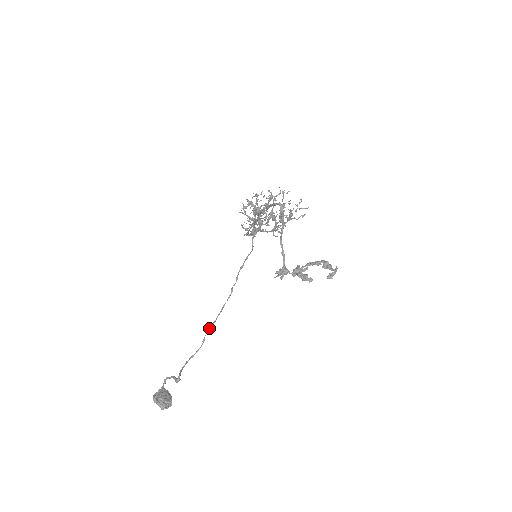
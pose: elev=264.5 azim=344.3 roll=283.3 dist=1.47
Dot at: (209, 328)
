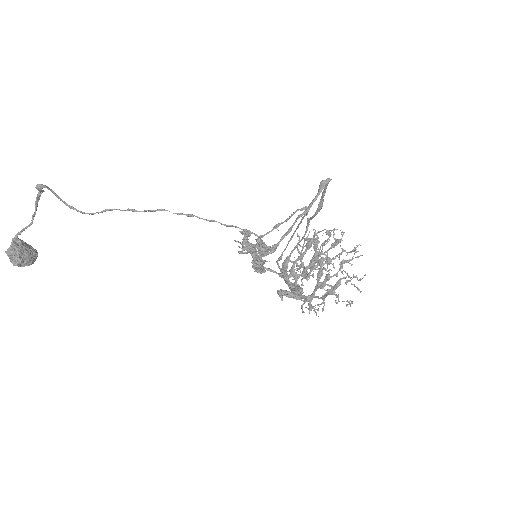
Dot at: (127, 210)
